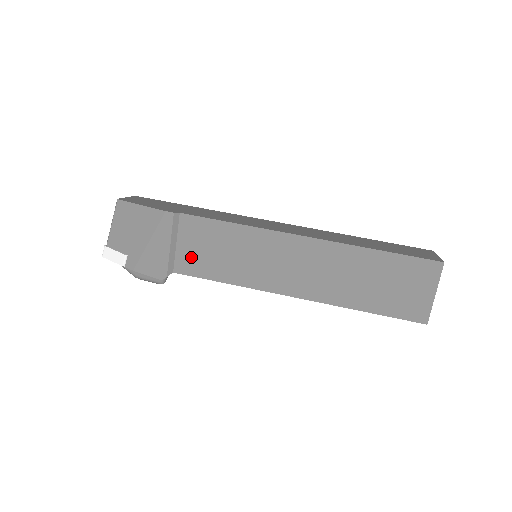
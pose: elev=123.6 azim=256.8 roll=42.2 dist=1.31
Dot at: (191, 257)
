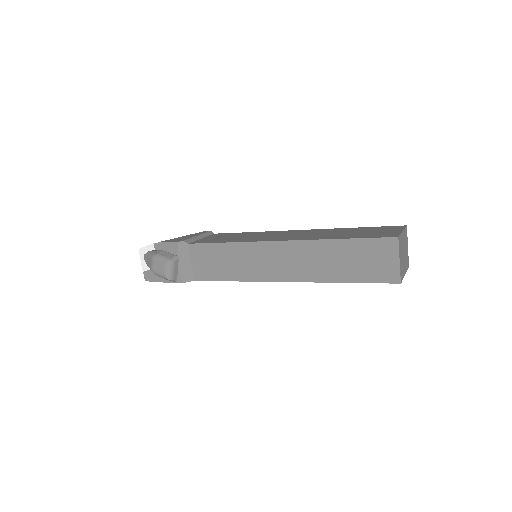
Dot at: (208, 240)
